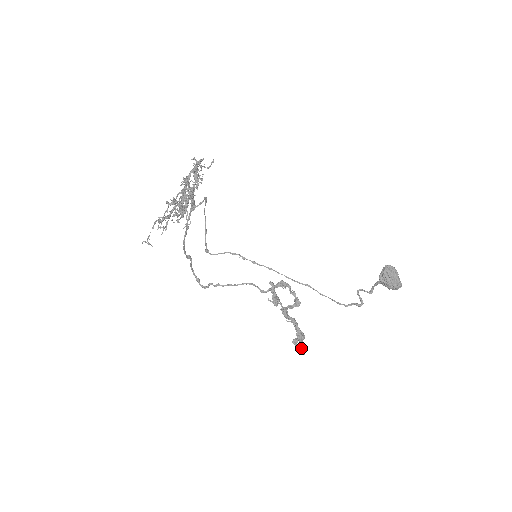
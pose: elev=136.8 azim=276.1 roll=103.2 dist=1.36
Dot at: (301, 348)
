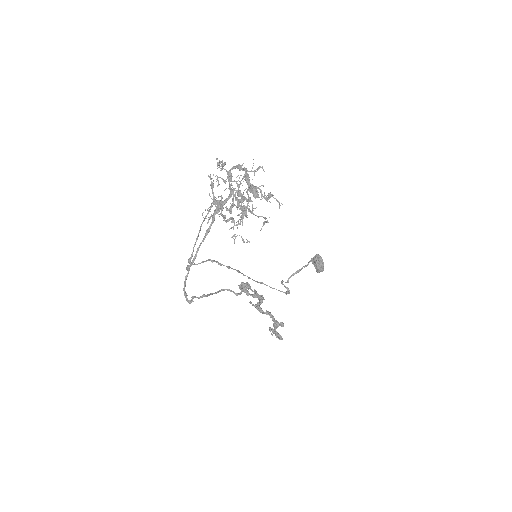
Dot at: (279, 336)
